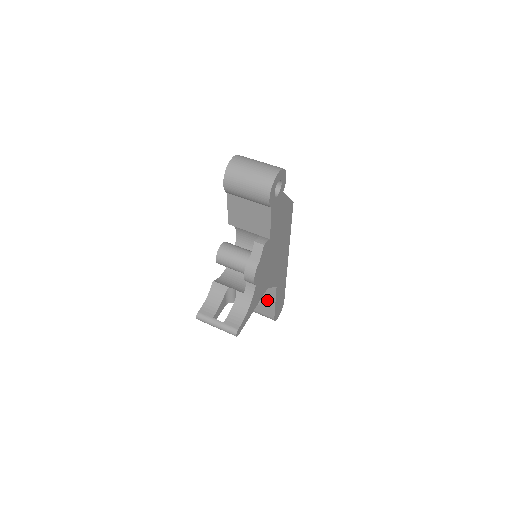
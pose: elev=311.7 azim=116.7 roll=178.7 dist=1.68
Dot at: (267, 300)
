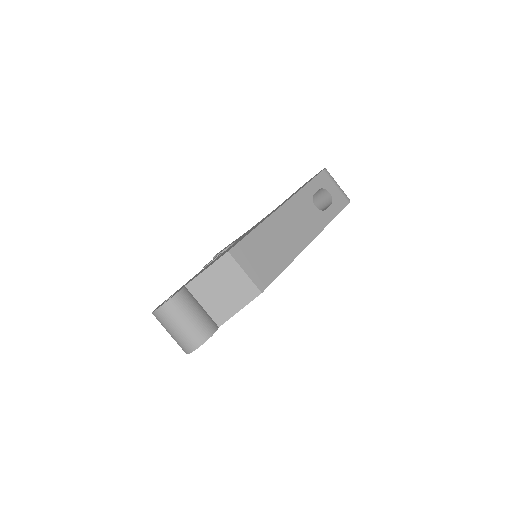
Dot at: occluded
